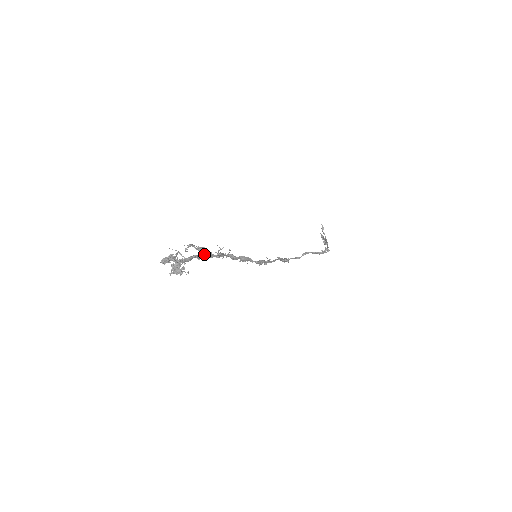
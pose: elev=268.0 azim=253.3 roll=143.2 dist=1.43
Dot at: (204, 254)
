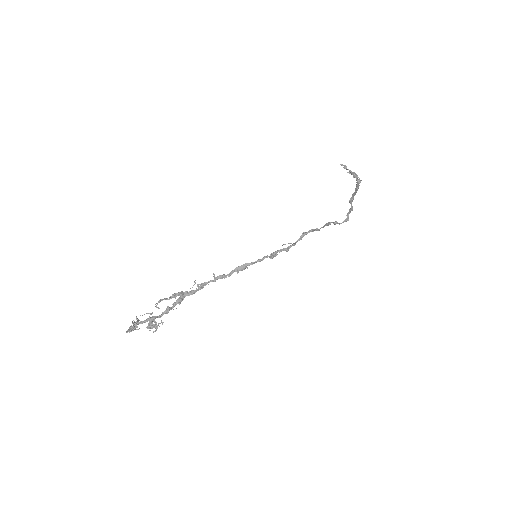
Dot at: (182, 297)
